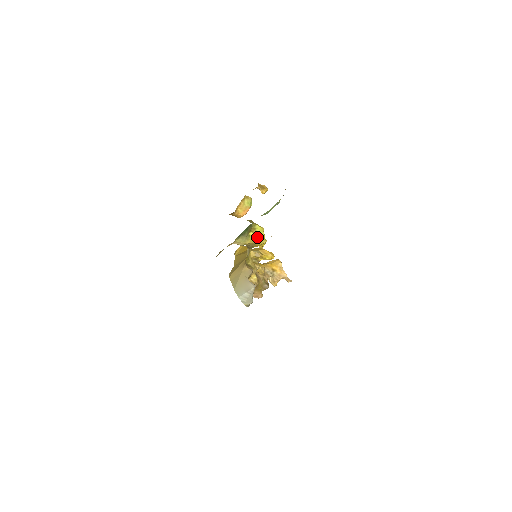
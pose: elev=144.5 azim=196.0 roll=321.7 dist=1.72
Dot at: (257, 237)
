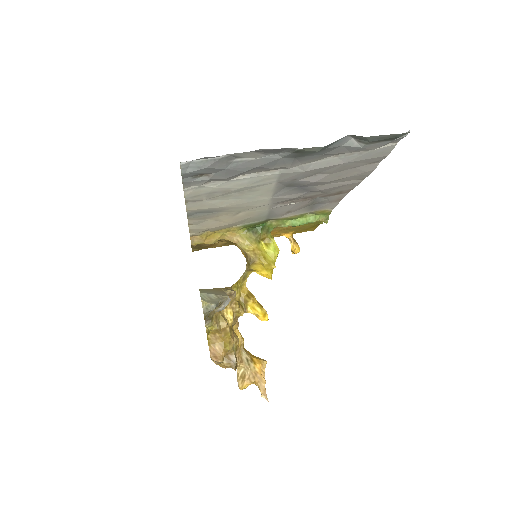
Dot at: (267, 253)
